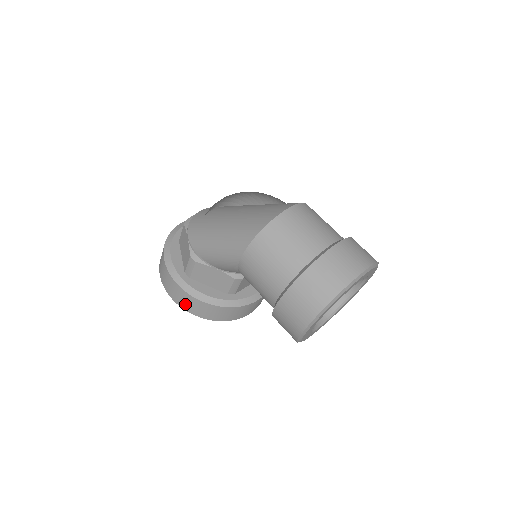
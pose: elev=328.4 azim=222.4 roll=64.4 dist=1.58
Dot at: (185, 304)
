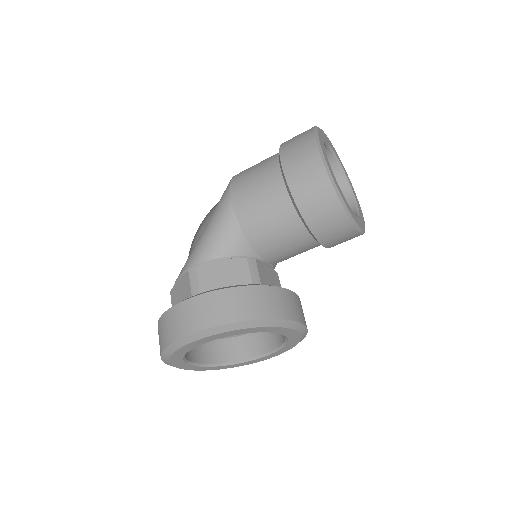
Dot at: (211, 315)
